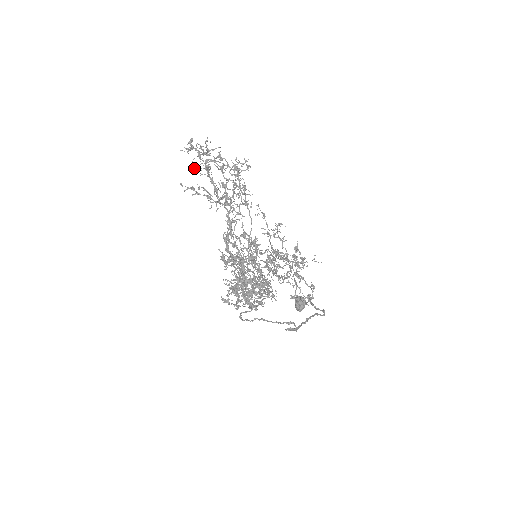
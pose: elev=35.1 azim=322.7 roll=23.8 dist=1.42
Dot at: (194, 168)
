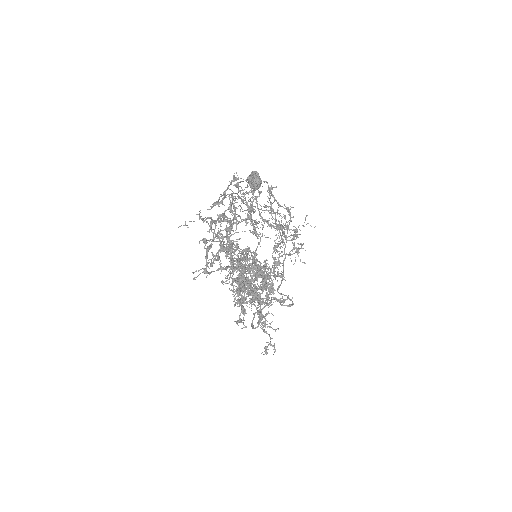
Dot at: occluded
